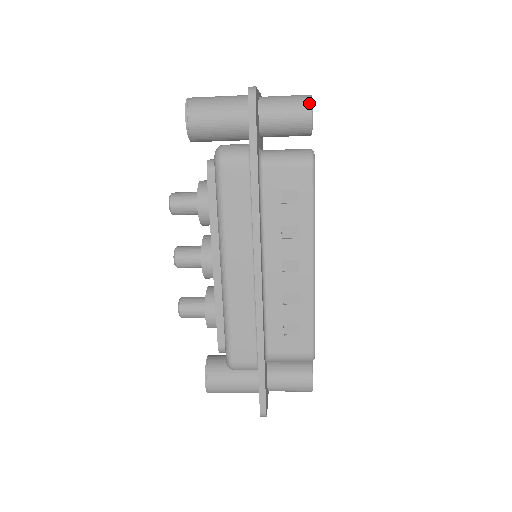
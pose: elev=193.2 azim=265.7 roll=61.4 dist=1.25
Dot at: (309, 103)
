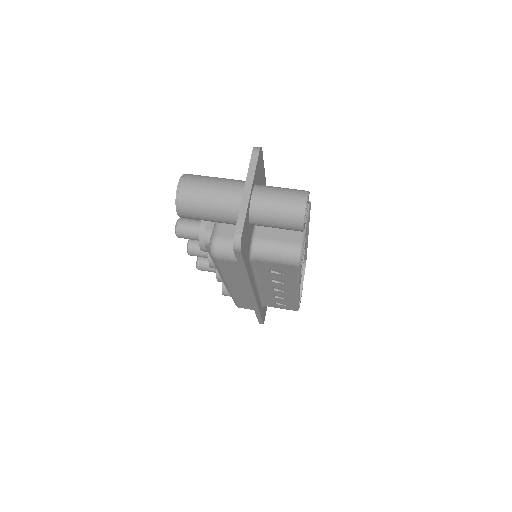
Dot at: (301, 222)
